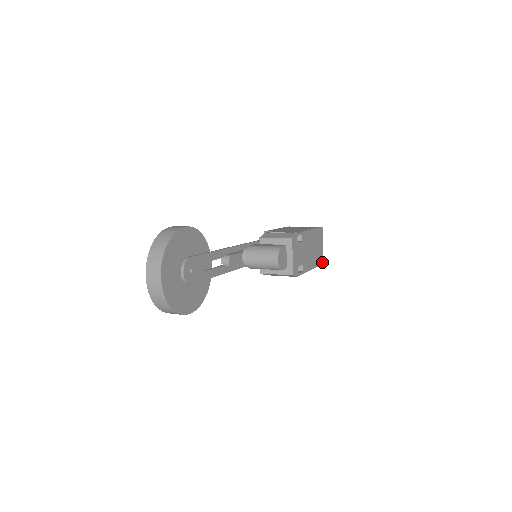
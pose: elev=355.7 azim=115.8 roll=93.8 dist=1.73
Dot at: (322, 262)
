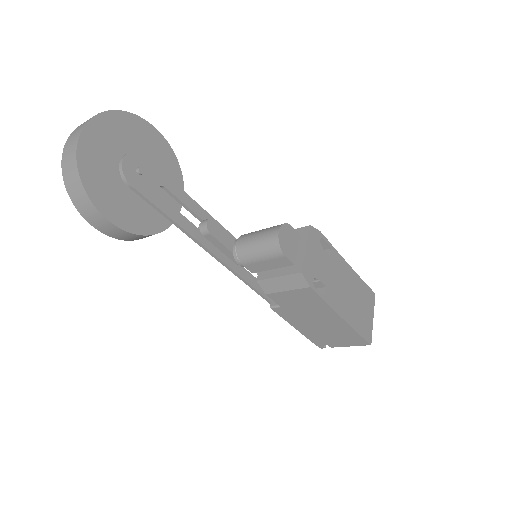
Dot at: (369, 340)
